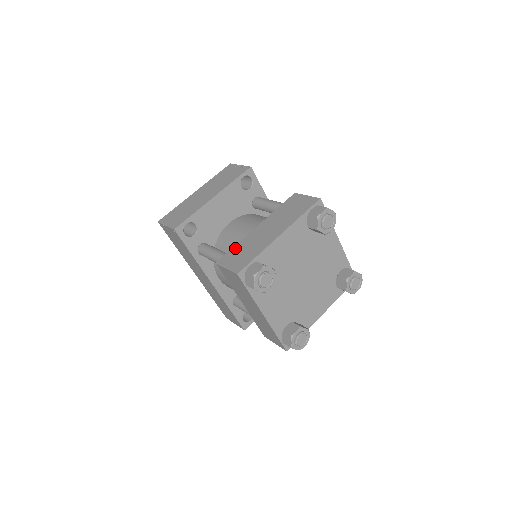
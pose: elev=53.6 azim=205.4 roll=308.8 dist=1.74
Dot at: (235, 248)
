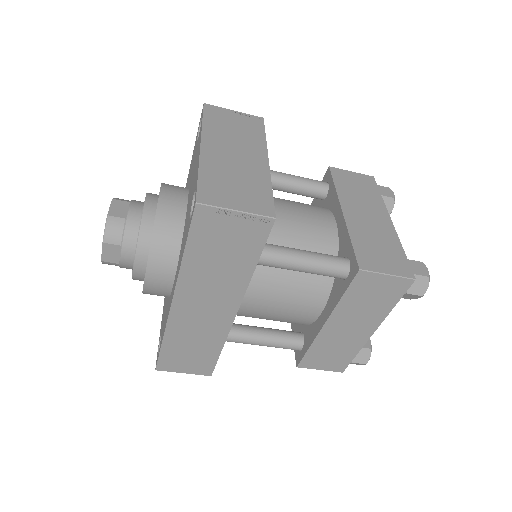
Dot at: (358, 244)
